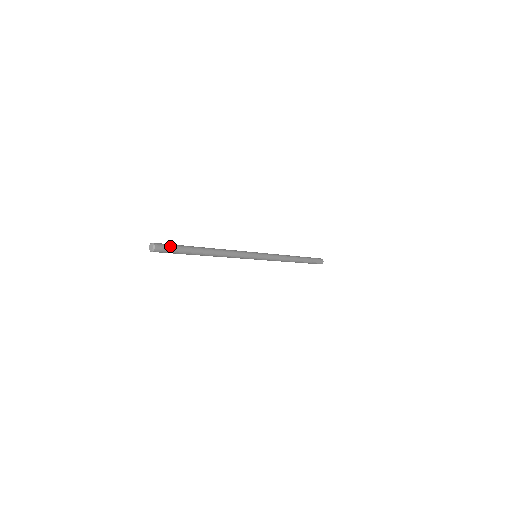
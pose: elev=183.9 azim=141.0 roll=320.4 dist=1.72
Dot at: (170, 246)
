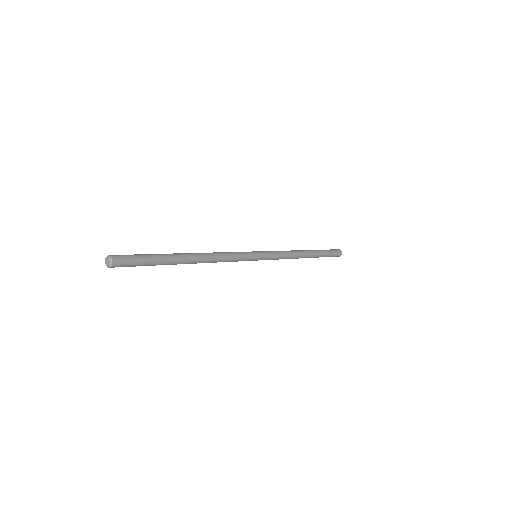
Dot at: (135, 259)
